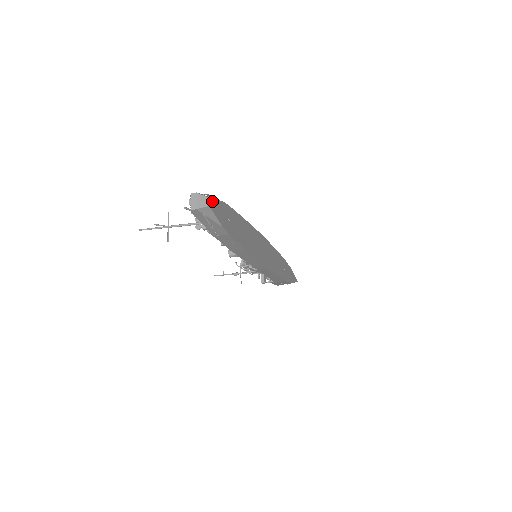
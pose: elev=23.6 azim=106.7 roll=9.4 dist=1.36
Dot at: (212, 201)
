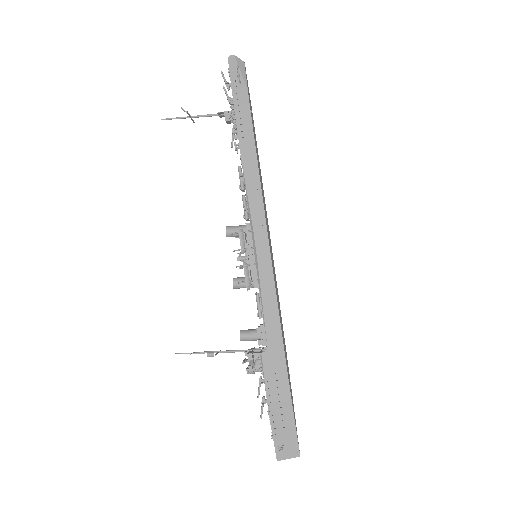
Dot at: occluded
